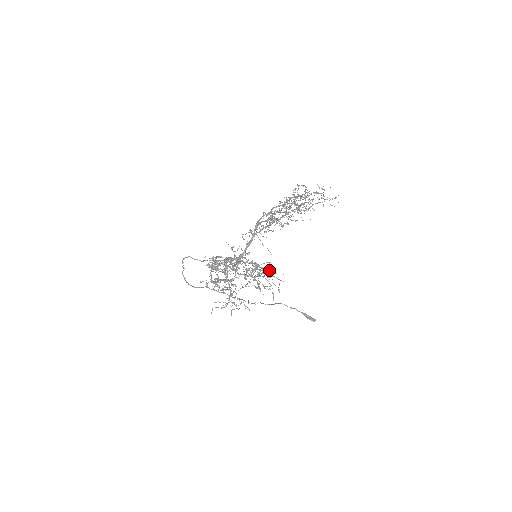
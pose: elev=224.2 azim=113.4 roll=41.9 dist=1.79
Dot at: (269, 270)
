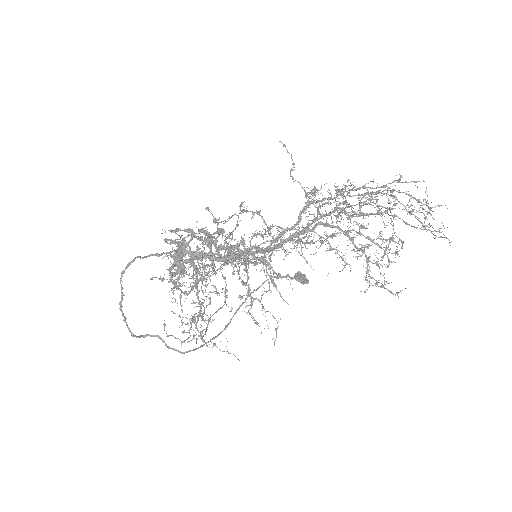
Dot at: occluded
